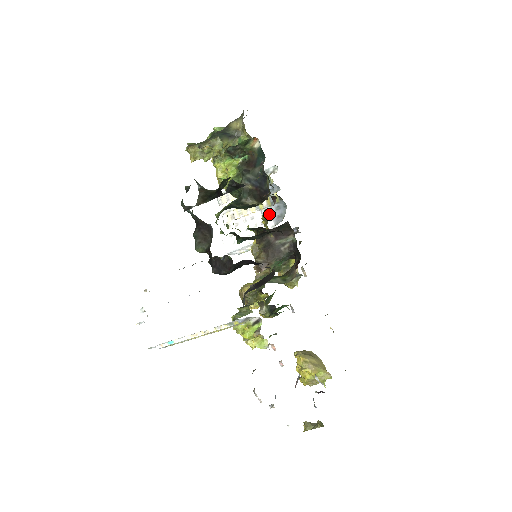
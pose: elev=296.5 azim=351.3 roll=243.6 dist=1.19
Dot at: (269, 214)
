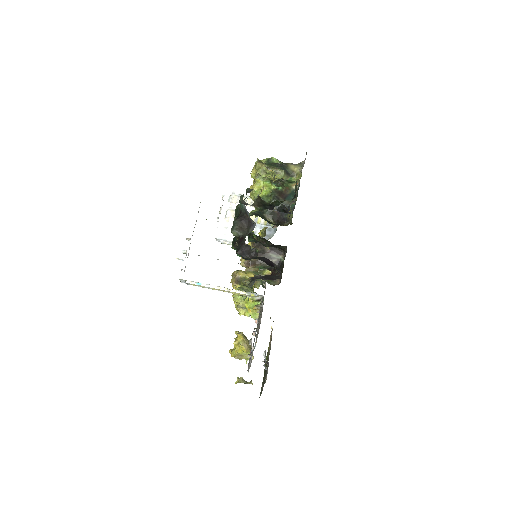
Dot at: occluded
